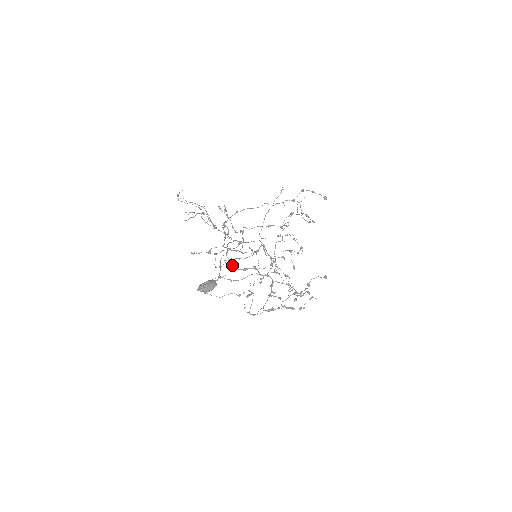
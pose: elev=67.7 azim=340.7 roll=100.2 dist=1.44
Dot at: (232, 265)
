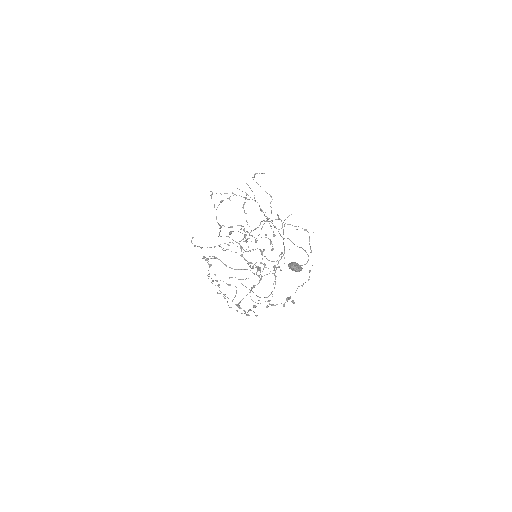
Dot at: (242, 254)
